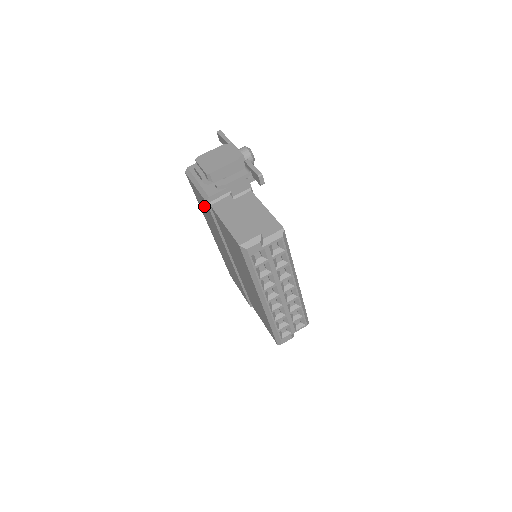
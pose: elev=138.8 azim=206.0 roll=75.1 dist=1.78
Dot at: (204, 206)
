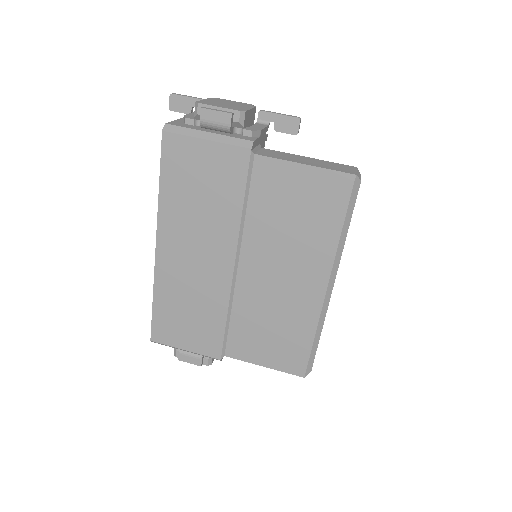
Dot at: (210, 174)
